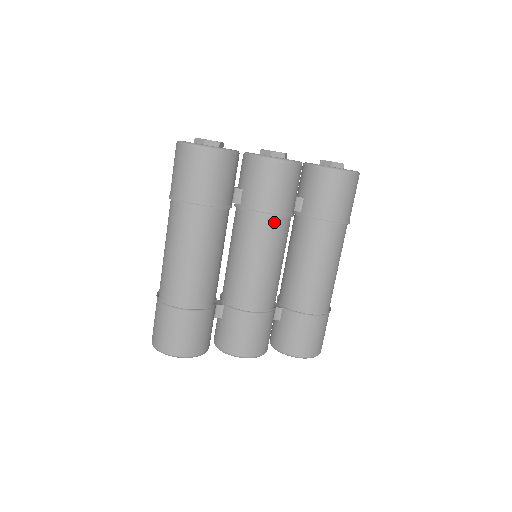
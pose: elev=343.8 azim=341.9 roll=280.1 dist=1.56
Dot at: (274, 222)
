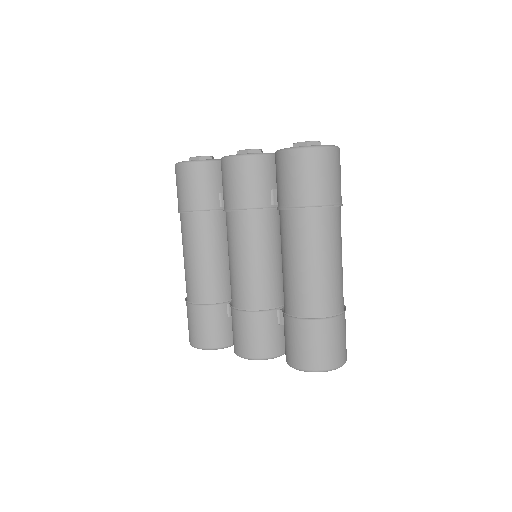
Dot at: (238, 218)
